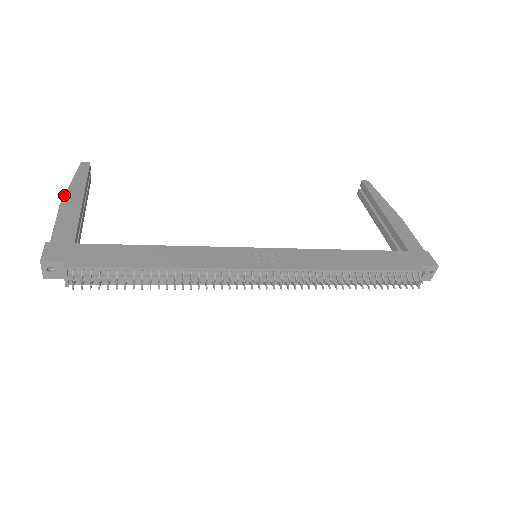
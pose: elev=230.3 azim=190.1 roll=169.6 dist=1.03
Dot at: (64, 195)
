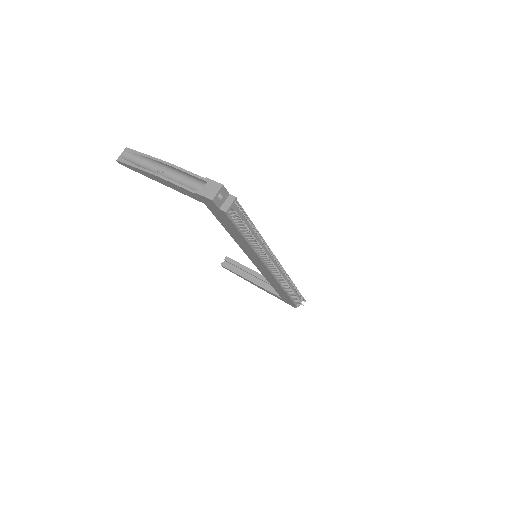
Dot at: (160, 159)
